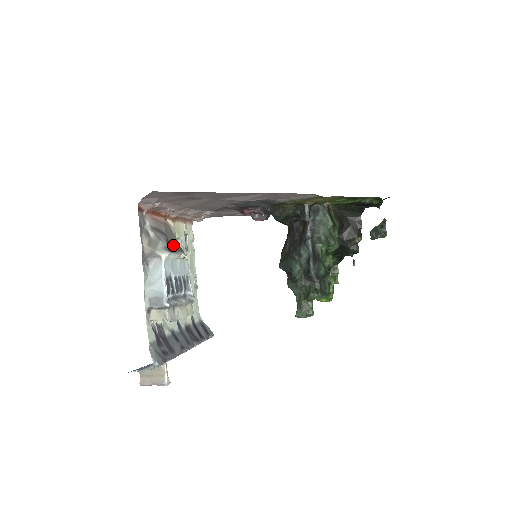
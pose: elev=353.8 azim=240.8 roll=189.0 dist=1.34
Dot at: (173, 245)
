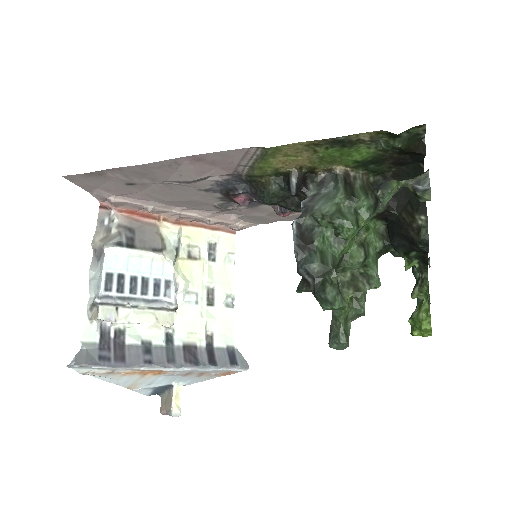
Dot at: (138, 242)
